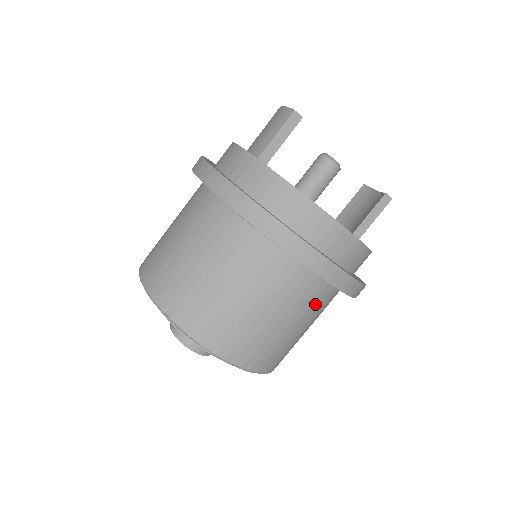
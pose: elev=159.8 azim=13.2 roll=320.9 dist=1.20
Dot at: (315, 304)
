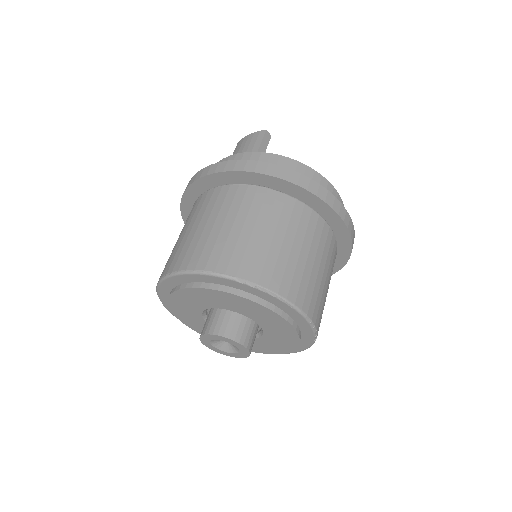
Dot at: (333, 263)
